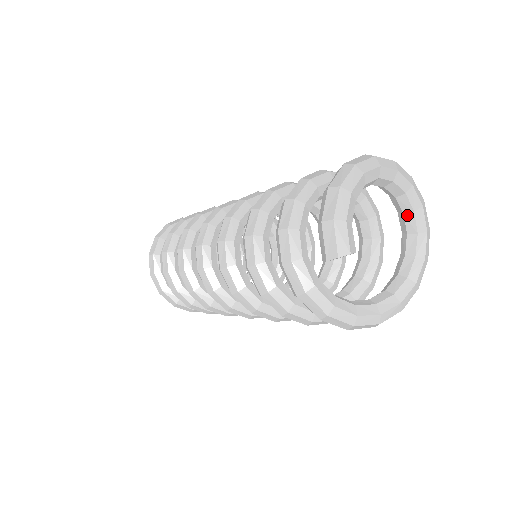
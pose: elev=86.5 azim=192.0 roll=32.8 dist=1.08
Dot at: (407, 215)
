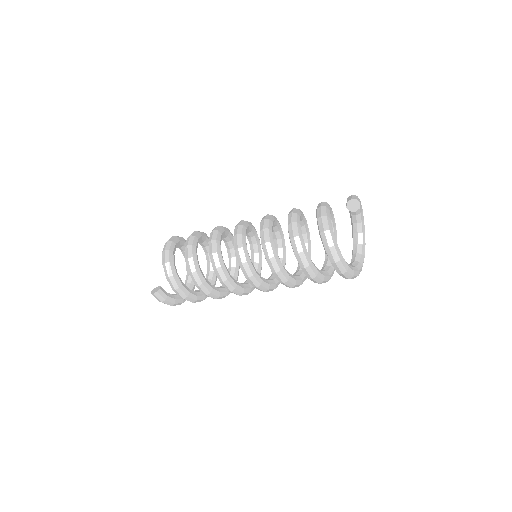
Dot at: (358, 254)
